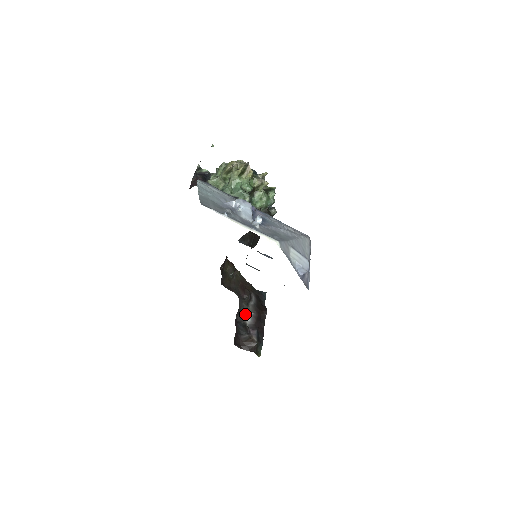
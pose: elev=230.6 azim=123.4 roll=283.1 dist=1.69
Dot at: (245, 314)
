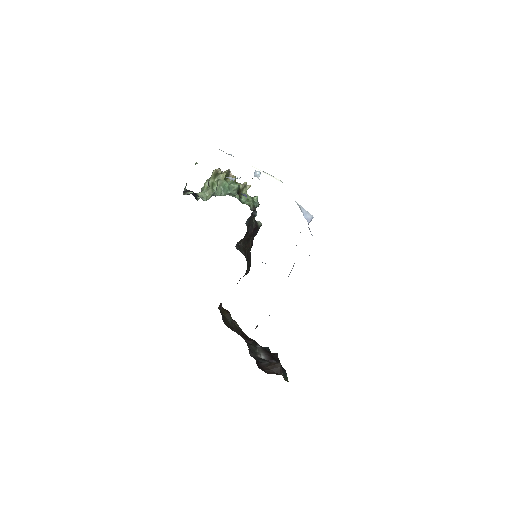
Dot at: (256, 353)
